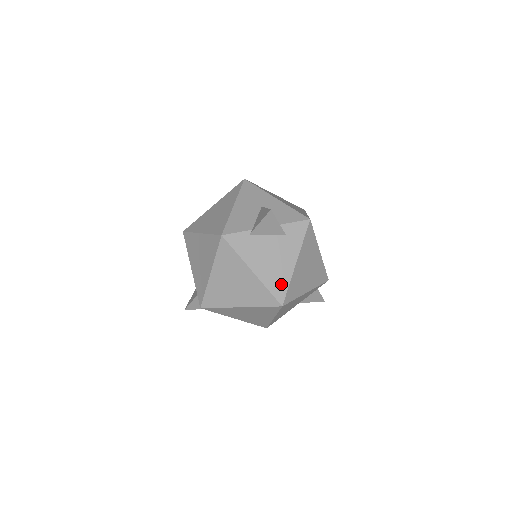
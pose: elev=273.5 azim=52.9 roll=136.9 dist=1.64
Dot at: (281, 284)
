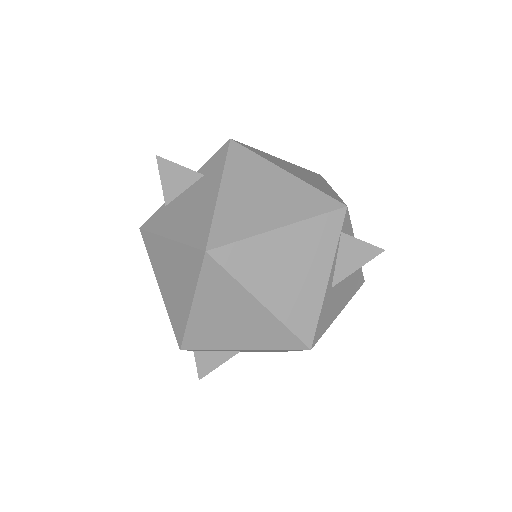
Dot at: (202, 227)
